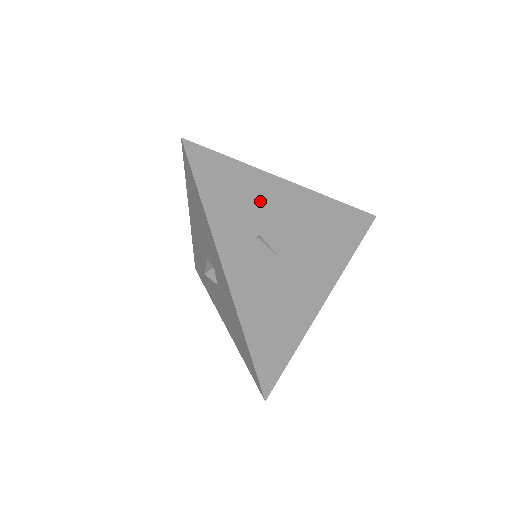
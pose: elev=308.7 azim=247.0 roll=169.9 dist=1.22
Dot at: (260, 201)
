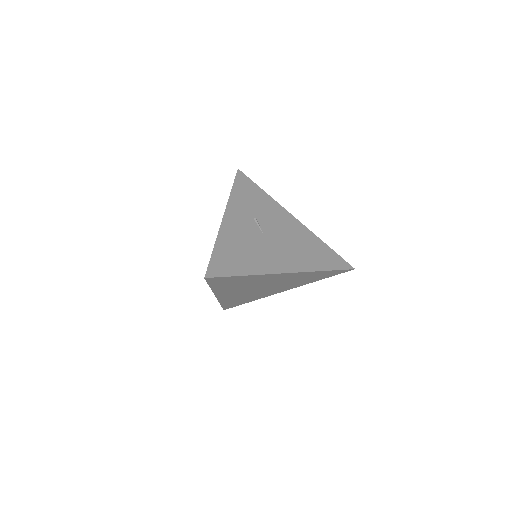
Dot at: (267, 210)
